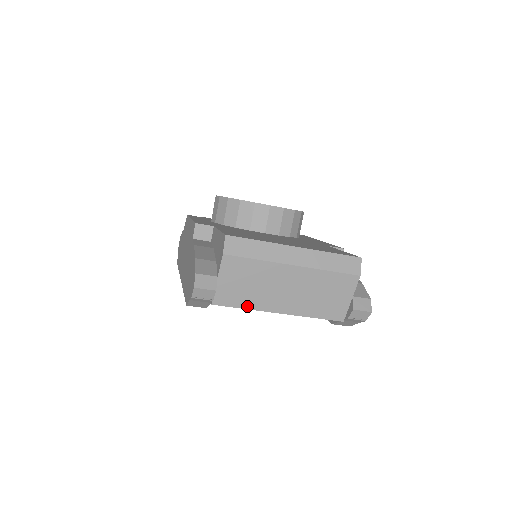
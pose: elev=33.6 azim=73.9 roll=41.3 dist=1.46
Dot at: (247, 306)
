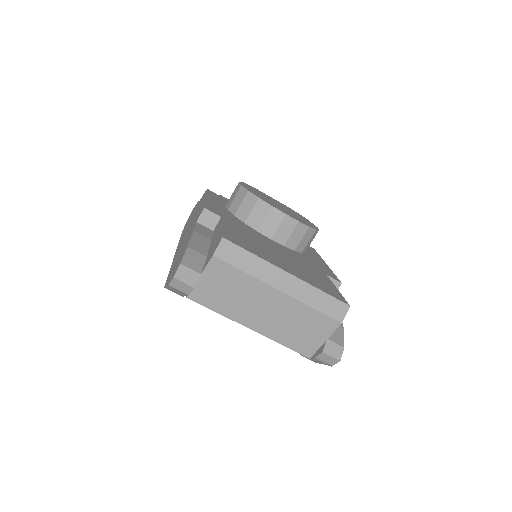
Dot at: (221, 311)
